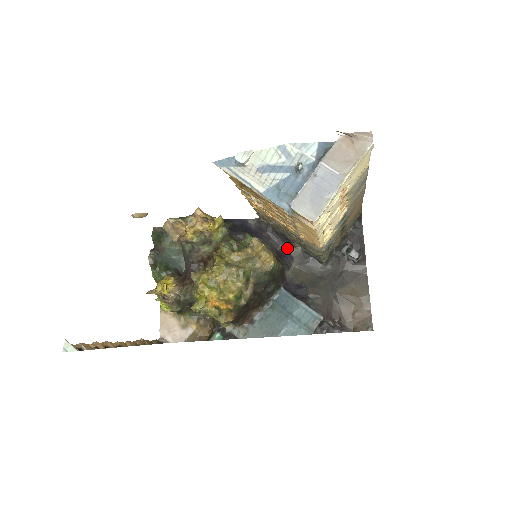
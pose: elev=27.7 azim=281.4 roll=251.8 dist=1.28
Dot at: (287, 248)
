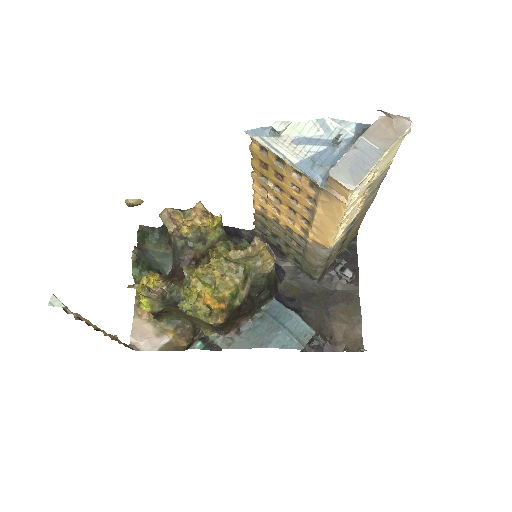
Dot at: (279, 262)
